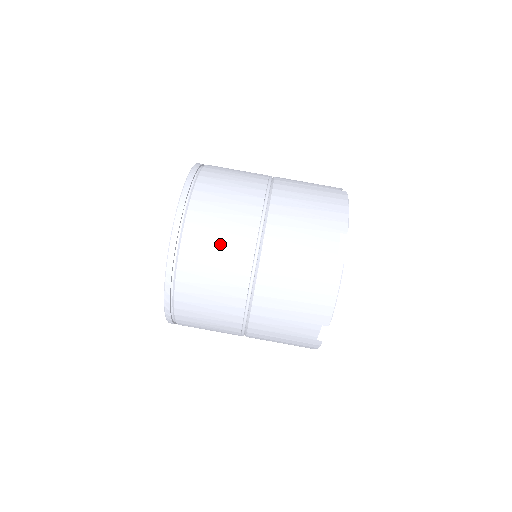
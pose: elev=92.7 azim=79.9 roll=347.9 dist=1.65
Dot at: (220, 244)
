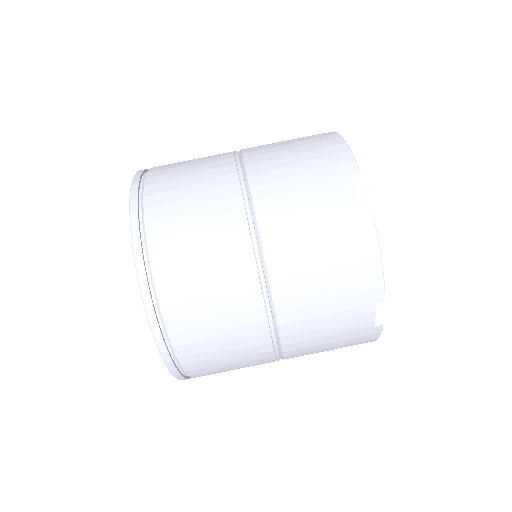
Dot at: (203, 249)
